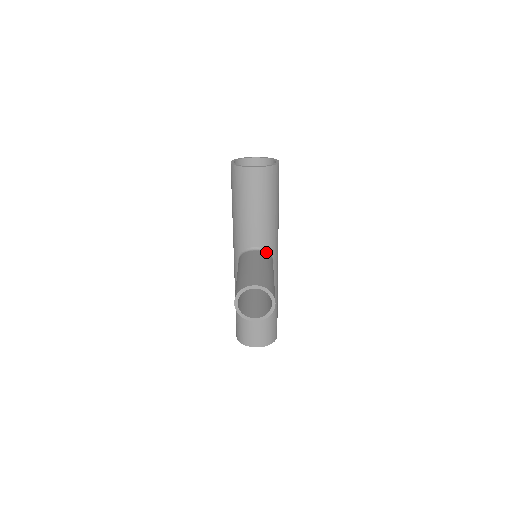
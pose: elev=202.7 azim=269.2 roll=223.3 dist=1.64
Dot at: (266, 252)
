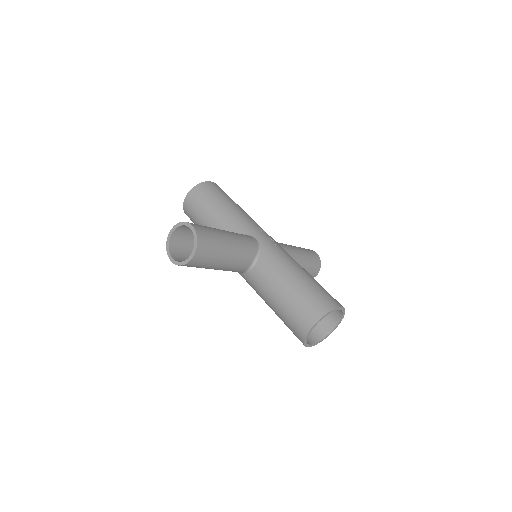
Dot at: occluded
